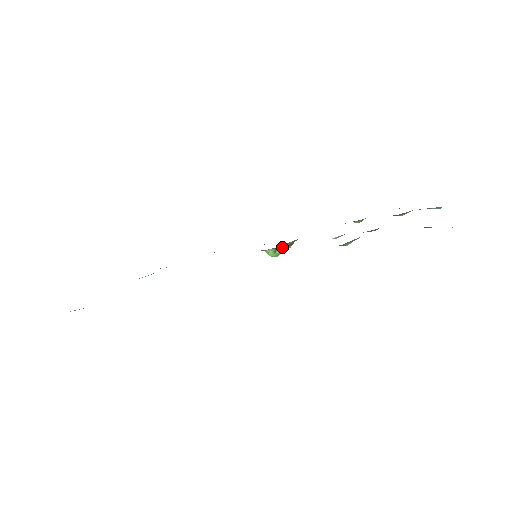
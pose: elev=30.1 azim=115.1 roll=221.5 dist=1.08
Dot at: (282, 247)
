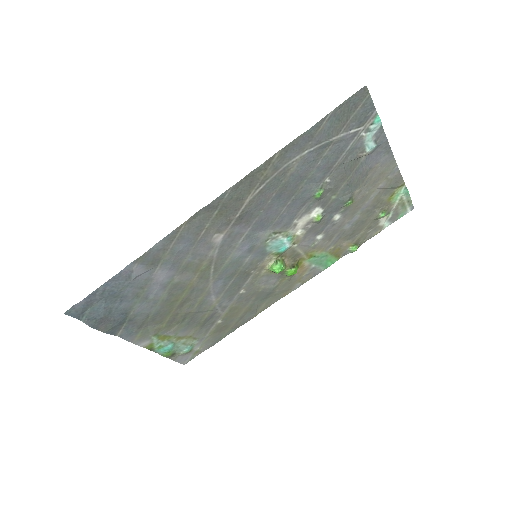
Dot at: (283, 261)
